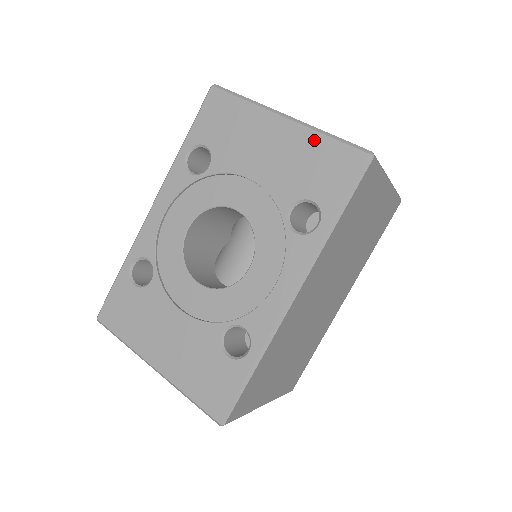
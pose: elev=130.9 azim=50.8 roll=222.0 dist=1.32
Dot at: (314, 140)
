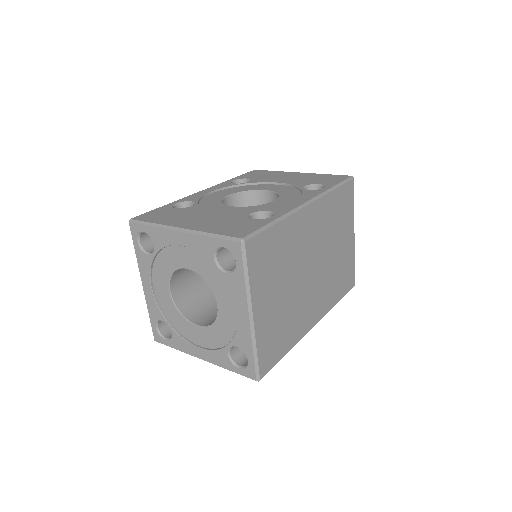
Dot at: (319, 175)
